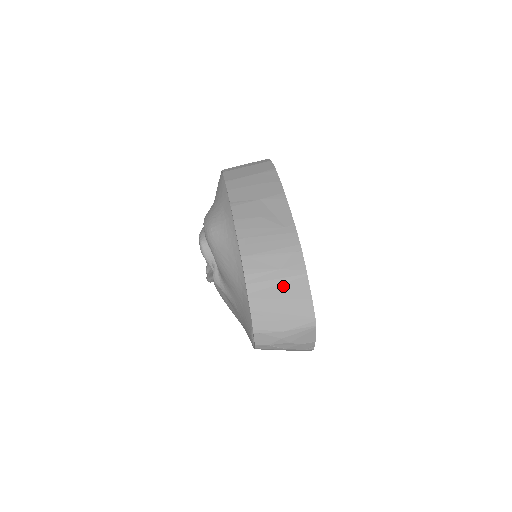
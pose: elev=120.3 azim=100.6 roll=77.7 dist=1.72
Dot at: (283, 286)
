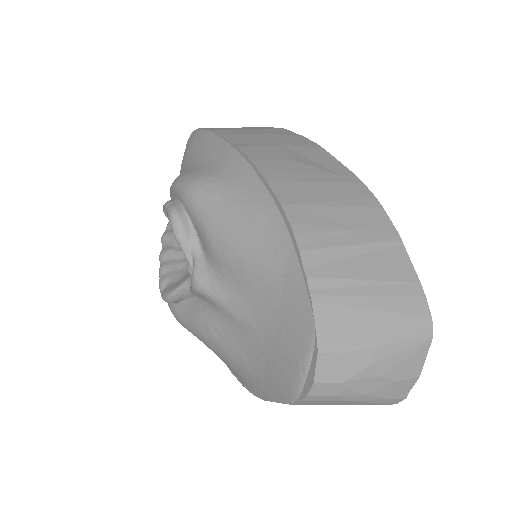
Dot at: (366, 258)
